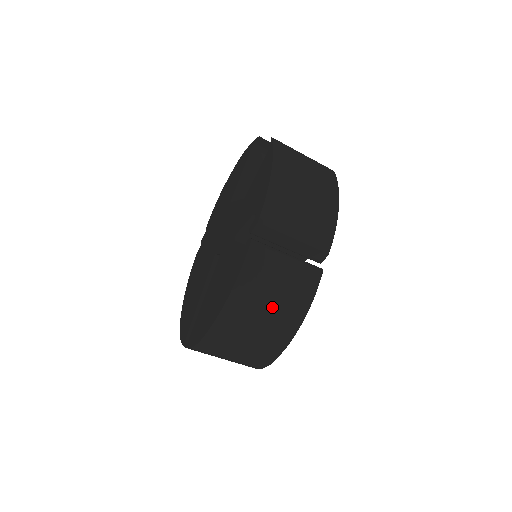
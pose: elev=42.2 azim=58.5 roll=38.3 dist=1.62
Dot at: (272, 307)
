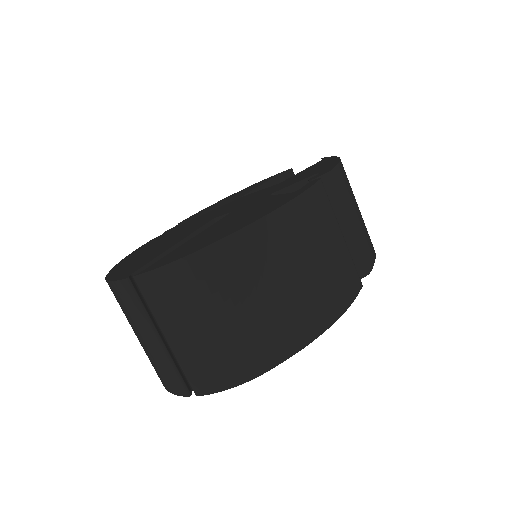
Dot at: (312, 271)
